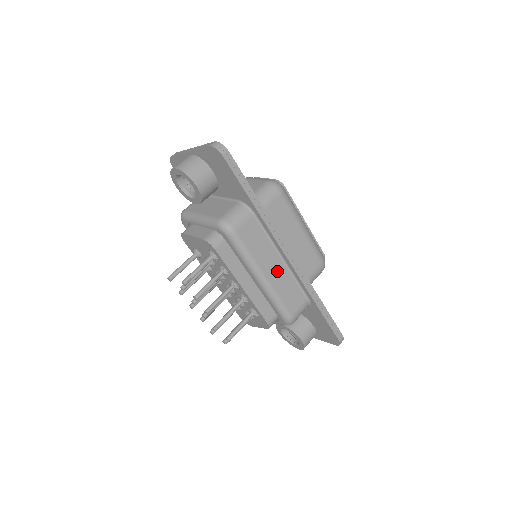
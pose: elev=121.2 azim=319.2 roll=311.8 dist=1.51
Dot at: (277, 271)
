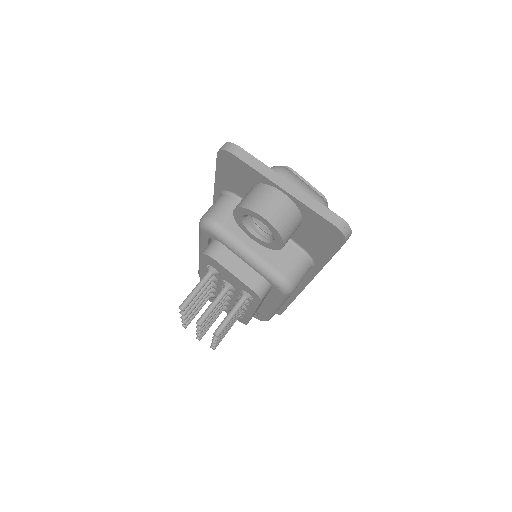
Dot at: occluded
